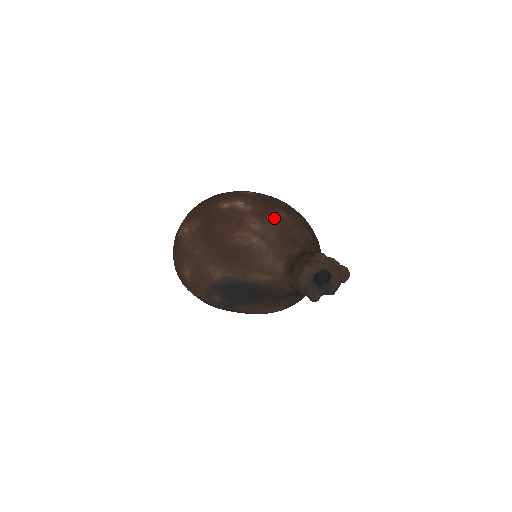
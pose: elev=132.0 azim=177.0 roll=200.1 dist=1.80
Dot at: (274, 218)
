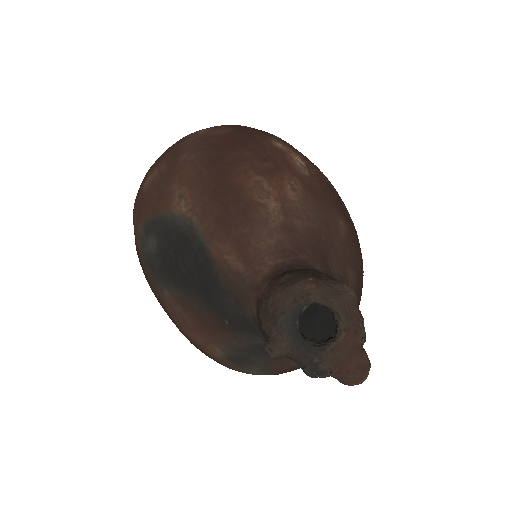
Dot at: (326, 212)
